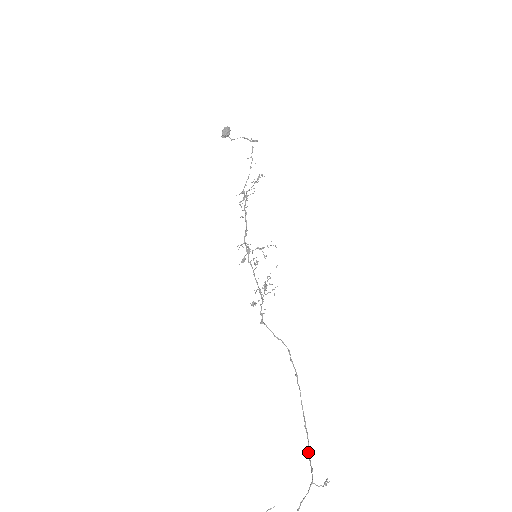
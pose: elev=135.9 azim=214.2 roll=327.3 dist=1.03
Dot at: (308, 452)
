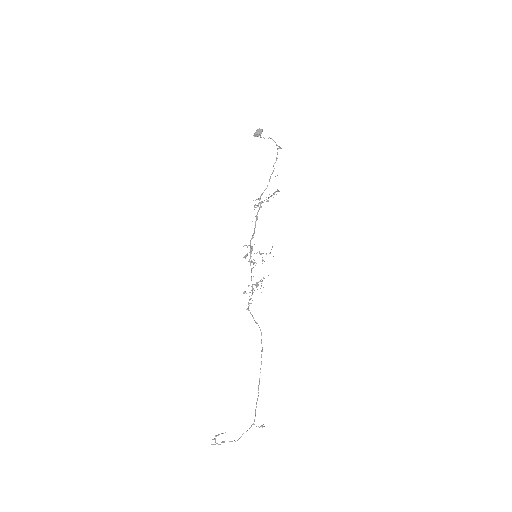
Dot at: (256, 404)
